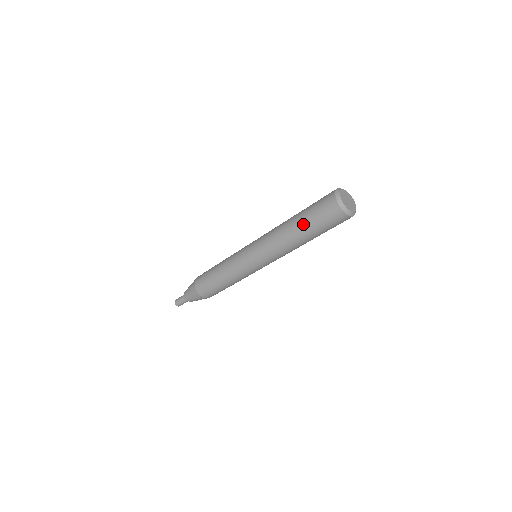
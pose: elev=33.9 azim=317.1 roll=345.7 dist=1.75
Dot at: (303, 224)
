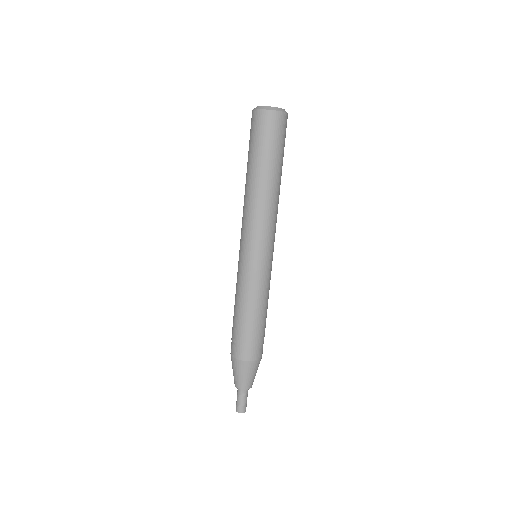
Dot at: (254, 163)
